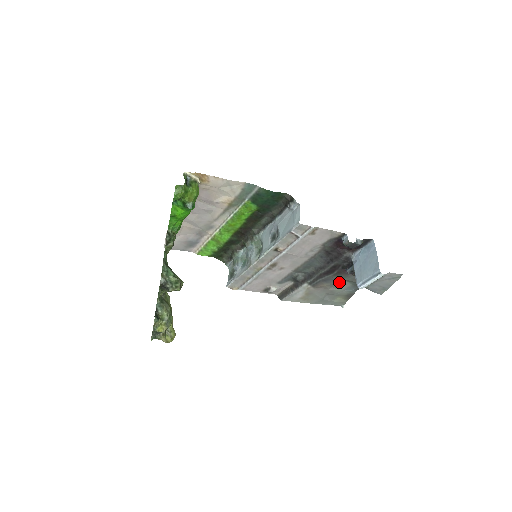
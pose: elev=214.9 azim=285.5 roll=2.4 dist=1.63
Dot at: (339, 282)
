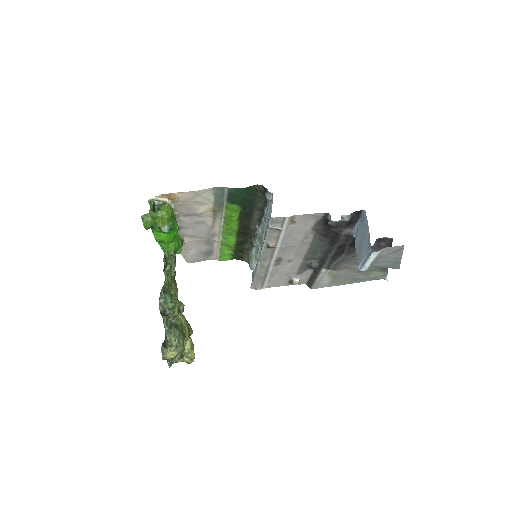
Dot at: occluded
